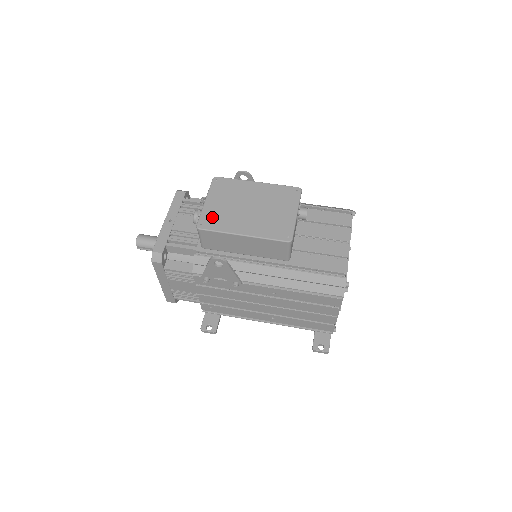
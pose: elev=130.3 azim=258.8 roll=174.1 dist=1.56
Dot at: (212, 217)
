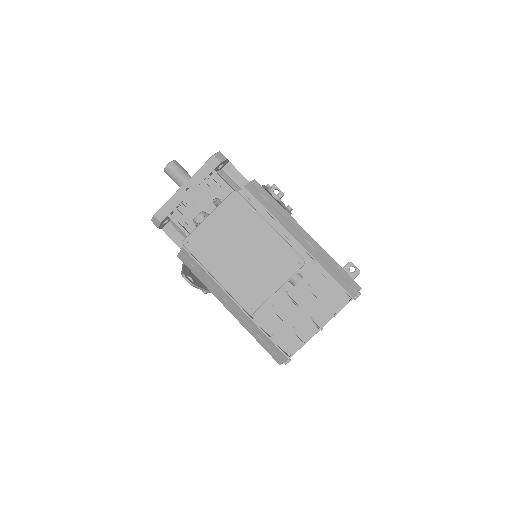
Dot at: (202, 240)
